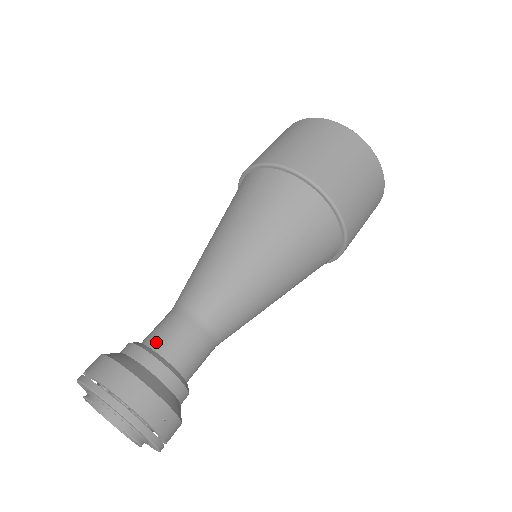
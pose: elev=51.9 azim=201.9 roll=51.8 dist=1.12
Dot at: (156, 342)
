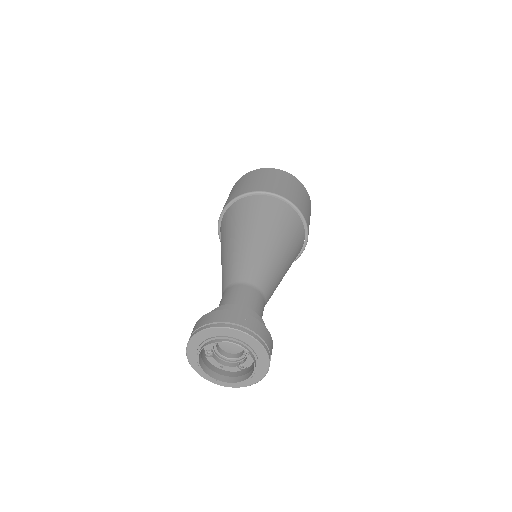
Dot at: occluded
